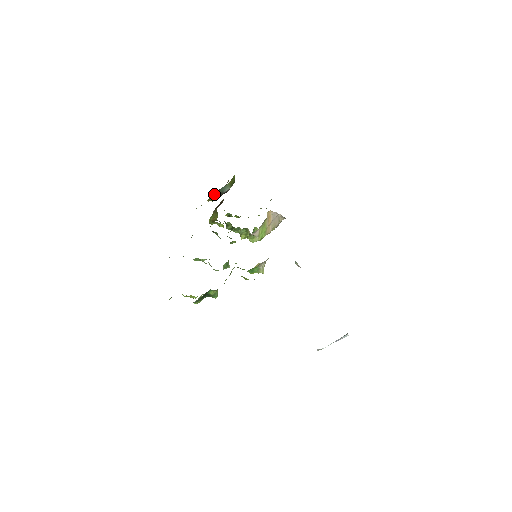
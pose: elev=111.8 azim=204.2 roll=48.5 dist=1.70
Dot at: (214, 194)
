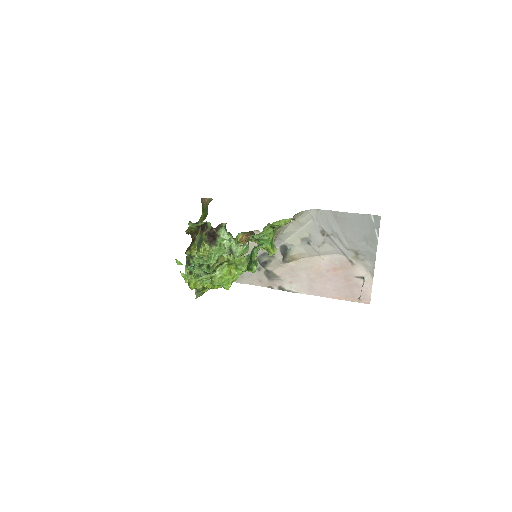
Dot at: occluded
